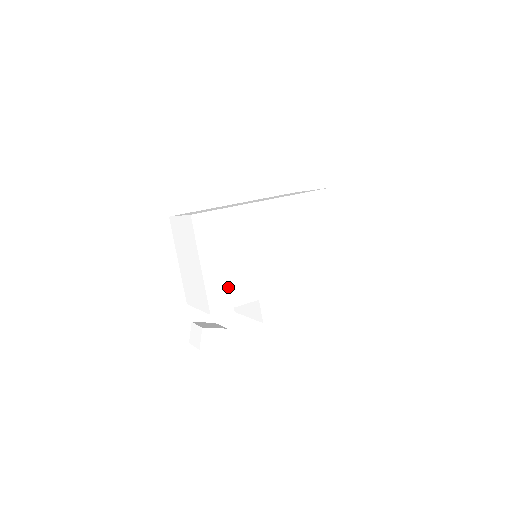
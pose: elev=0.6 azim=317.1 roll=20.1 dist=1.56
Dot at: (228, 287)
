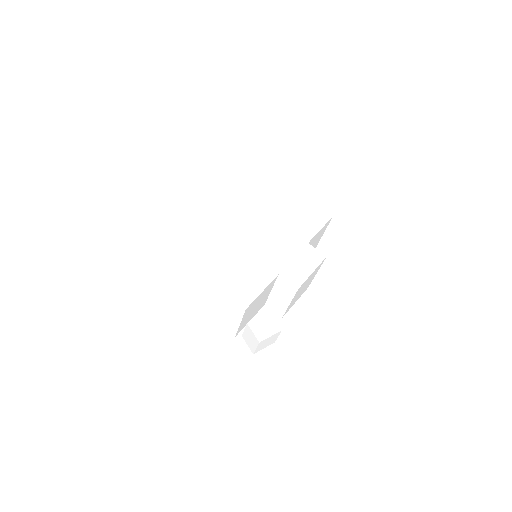
Dot at: (244, 280)
